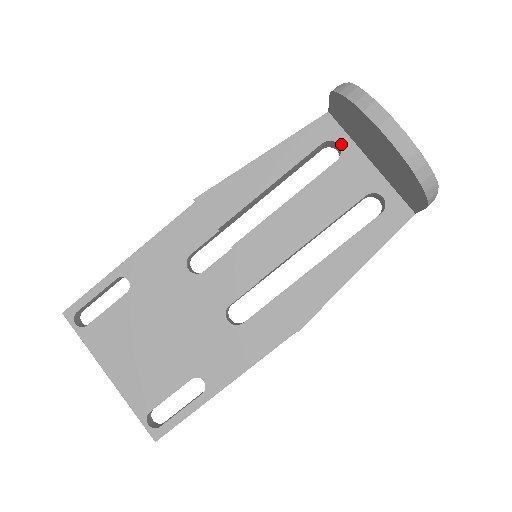
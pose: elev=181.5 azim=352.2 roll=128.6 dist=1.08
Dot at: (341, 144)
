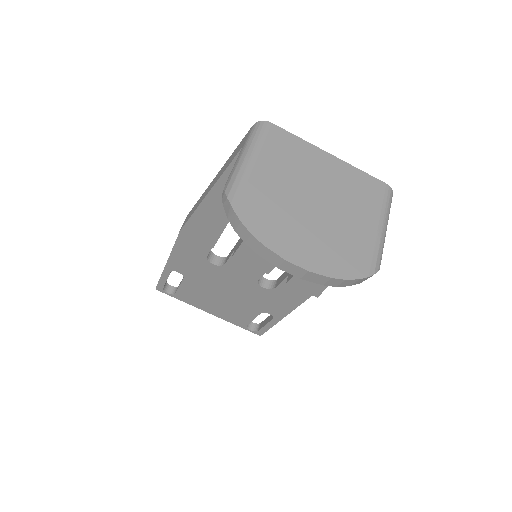
Dot at: occluded
